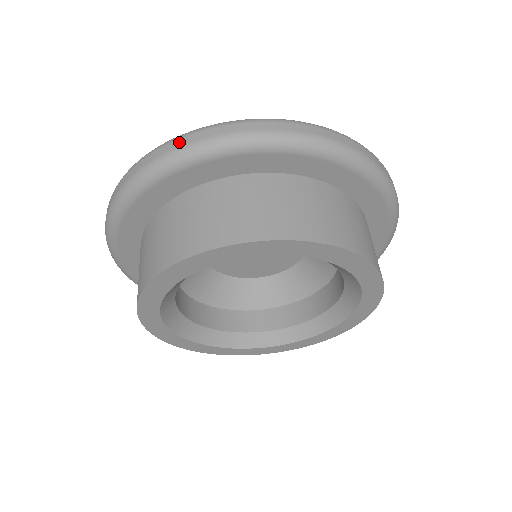
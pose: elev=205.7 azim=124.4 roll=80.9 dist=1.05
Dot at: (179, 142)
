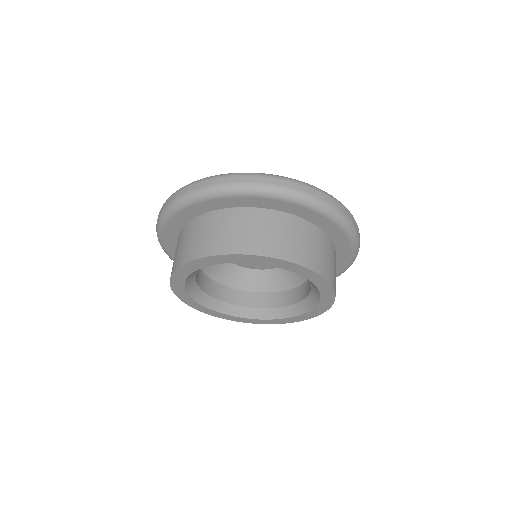
Dot at: (322, 195)
